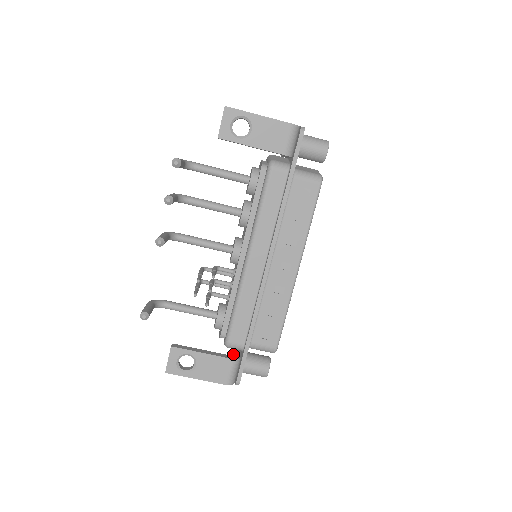
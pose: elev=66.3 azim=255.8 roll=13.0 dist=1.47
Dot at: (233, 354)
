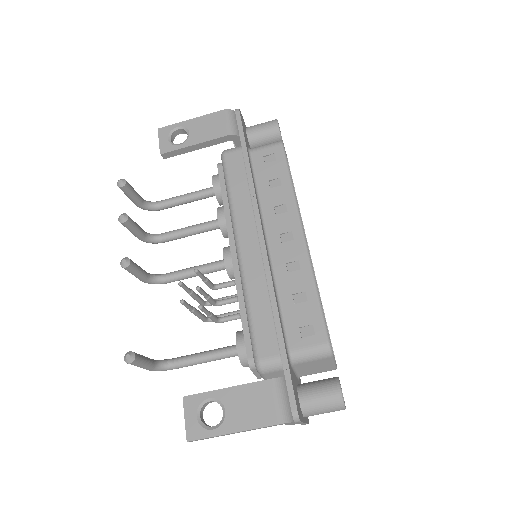
Dot at: occluded
